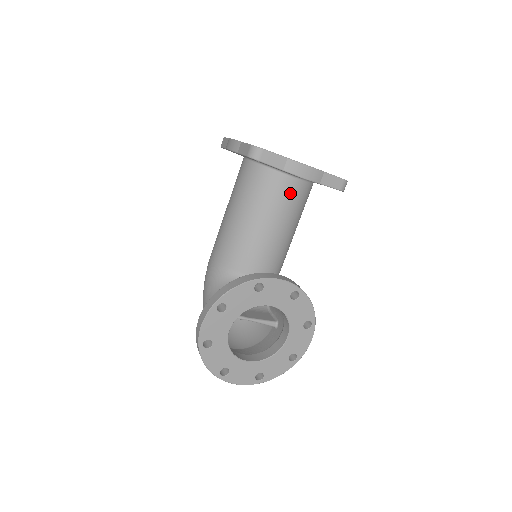
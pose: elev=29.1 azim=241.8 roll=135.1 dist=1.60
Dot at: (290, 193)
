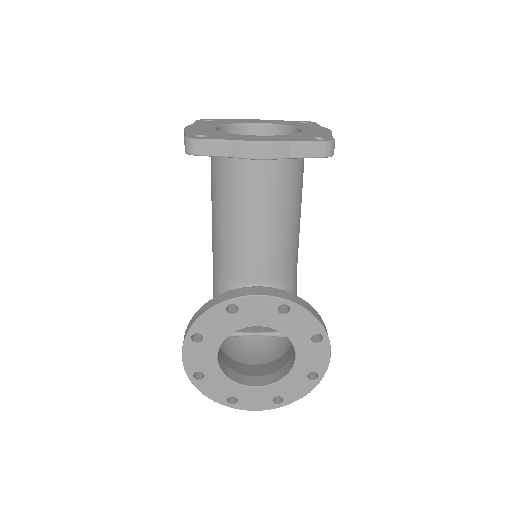
Dot at: (262, 177)
